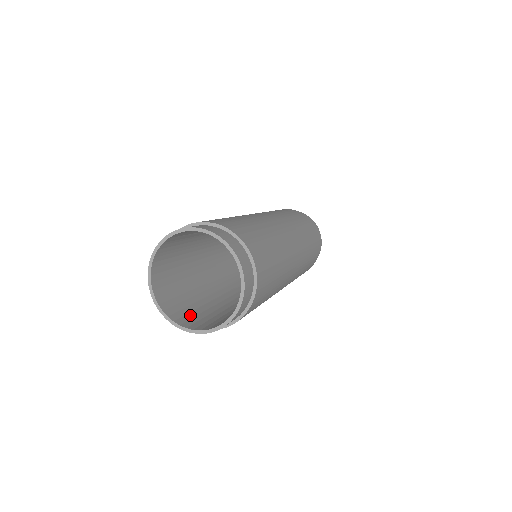
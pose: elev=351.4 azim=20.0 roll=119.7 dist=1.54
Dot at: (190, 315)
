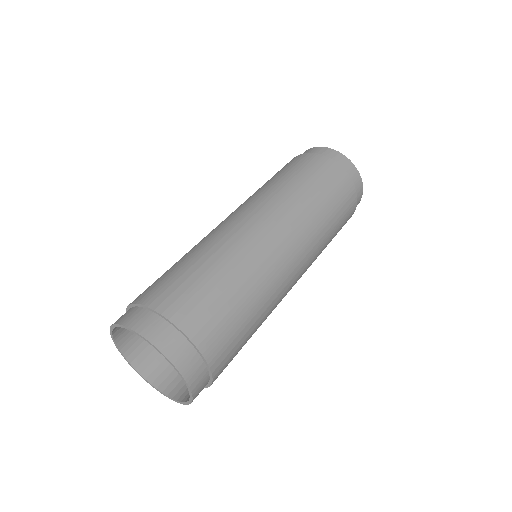
Dot at: occluded
